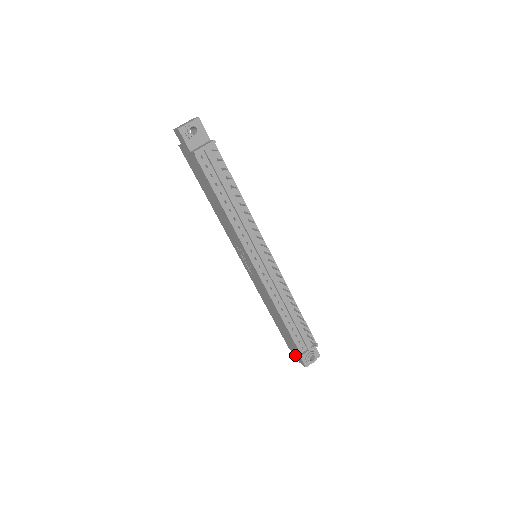
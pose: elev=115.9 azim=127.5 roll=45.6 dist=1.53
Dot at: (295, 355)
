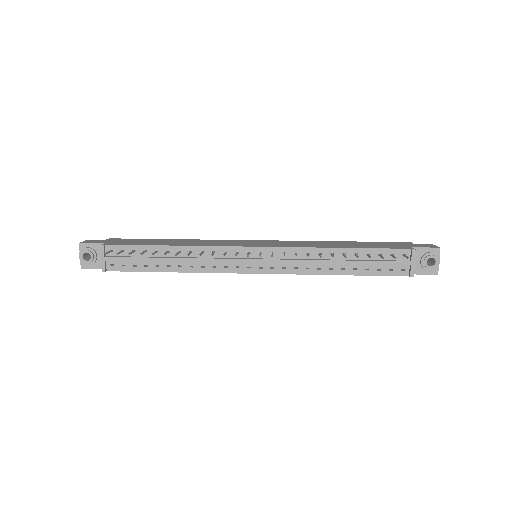
Dot at: occluded
